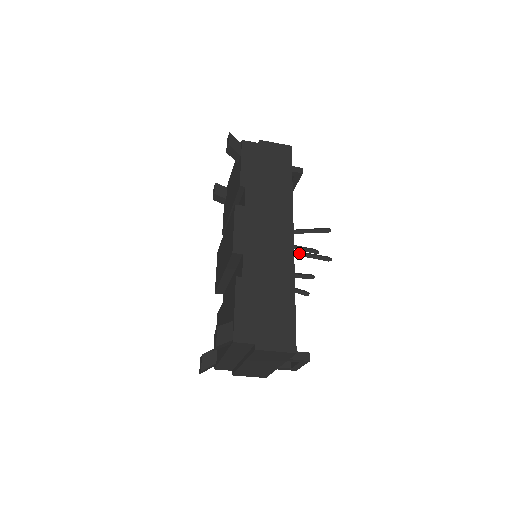
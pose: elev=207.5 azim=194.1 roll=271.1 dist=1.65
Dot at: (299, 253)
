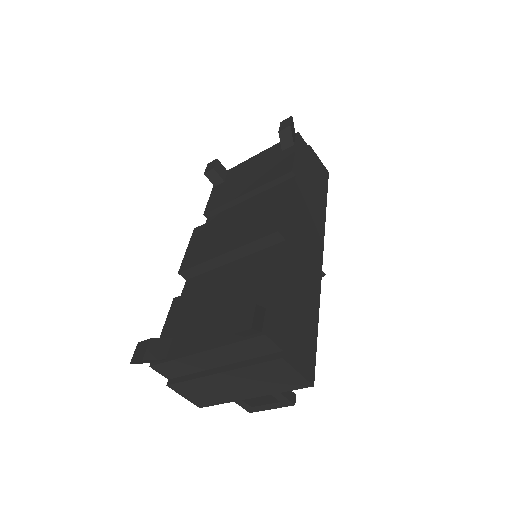
Dot at: occluded
